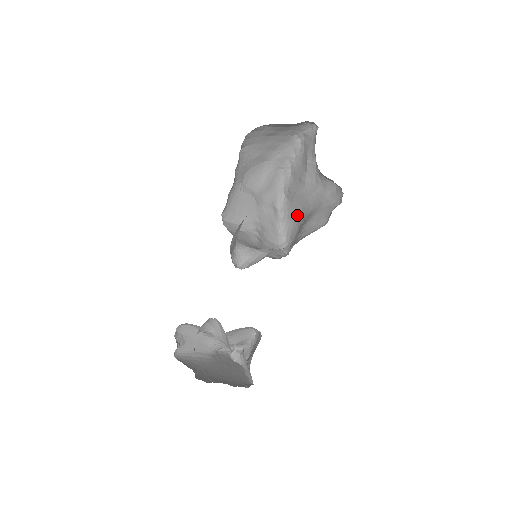
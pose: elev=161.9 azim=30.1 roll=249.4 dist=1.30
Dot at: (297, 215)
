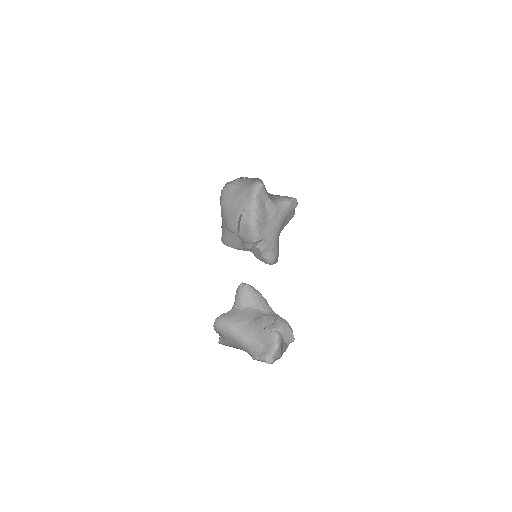
Dot at: (272, 241)
